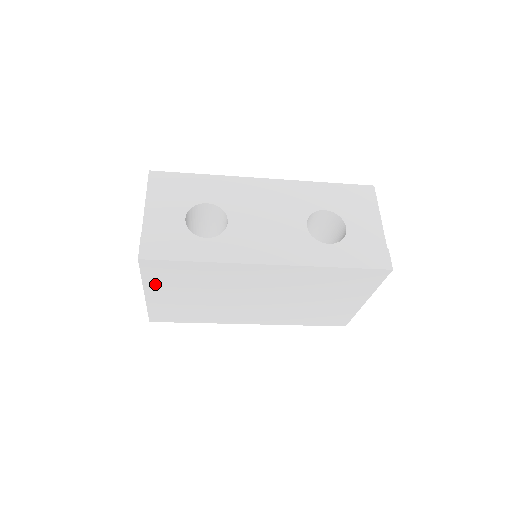
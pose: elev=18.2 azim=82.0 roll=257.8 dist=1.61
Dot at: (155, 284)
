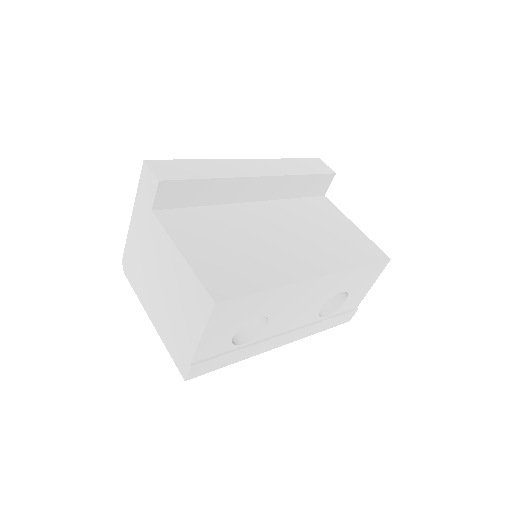
Dot at: occluded
